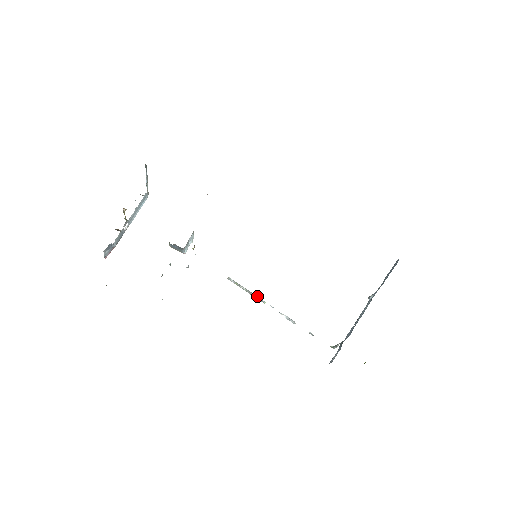
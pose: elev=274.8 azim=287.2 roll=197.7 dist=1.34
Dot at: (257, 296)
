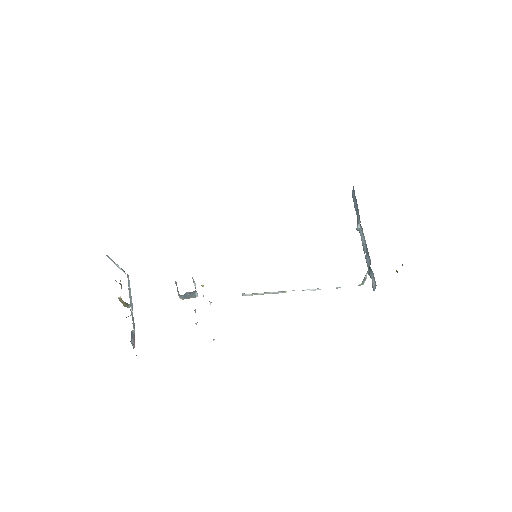
Dot at: occluded
